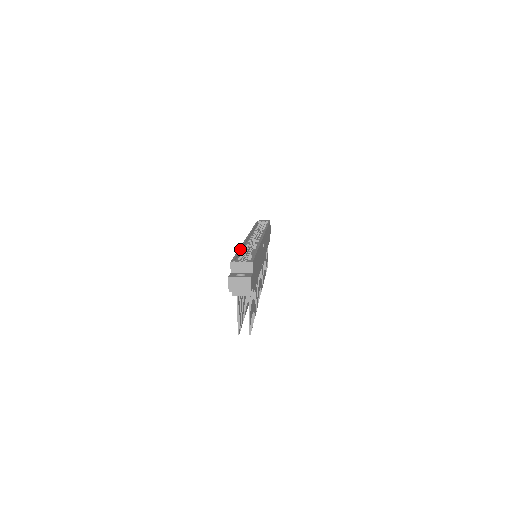
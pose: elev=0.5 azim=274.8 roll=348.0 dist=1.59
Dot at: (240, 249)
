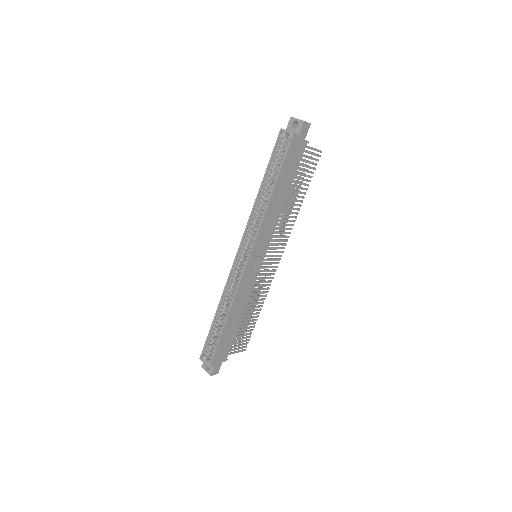
Dot at: (214, 319)
